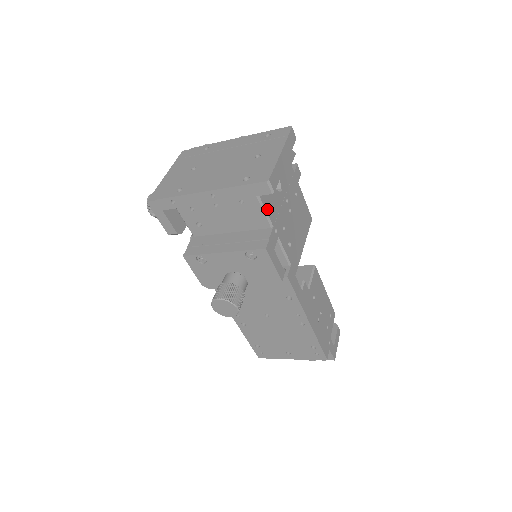
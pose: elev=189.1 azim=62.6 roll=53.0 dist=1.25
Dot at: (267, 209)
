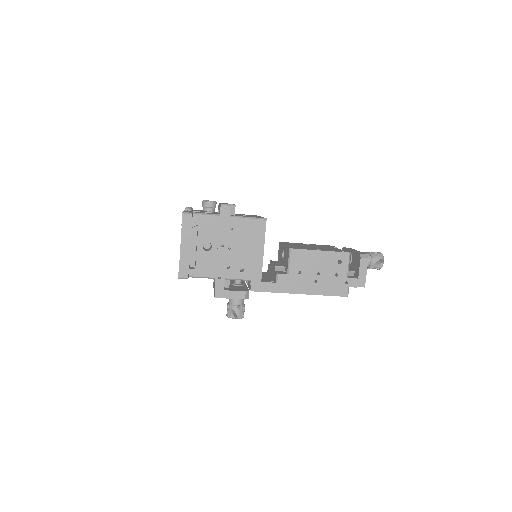
Dot at: (202, 275)
